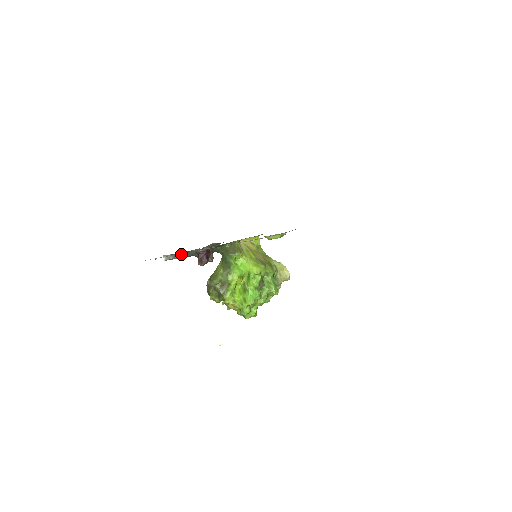
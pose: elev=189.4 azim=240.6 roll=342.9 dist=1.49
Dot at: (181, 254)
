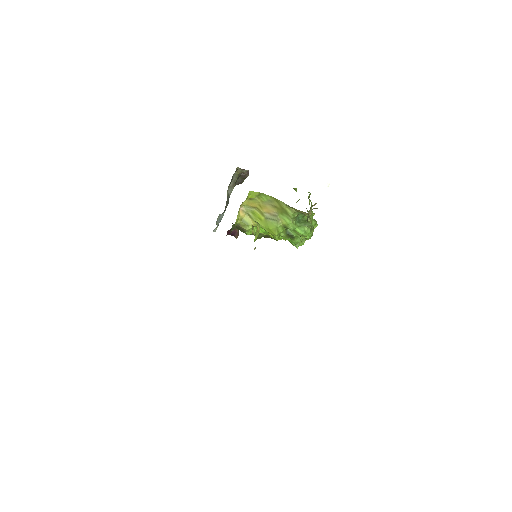
Dot at: (219, 217)
